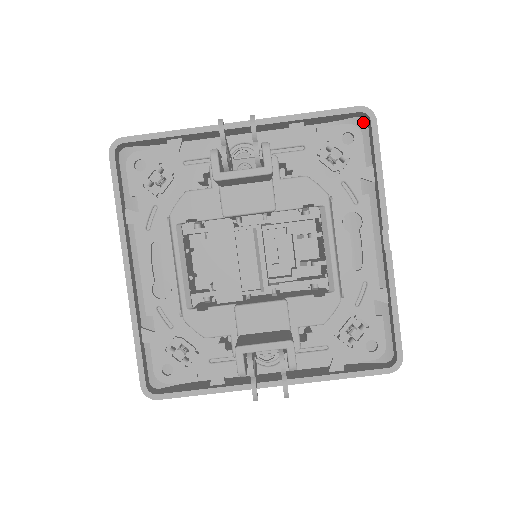
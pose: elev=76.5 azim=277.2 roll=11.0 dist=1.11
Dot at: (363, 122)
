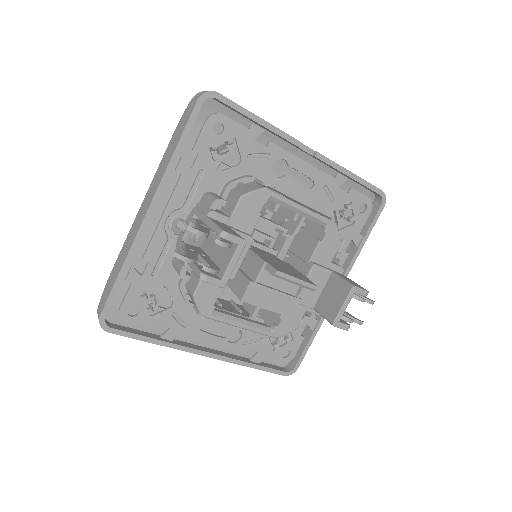
Dot at: (207, 101)
